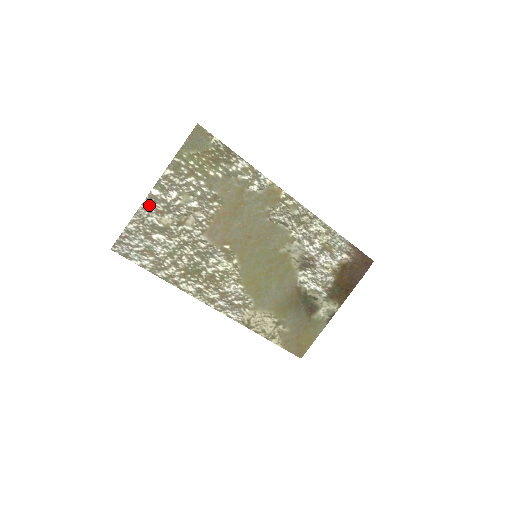
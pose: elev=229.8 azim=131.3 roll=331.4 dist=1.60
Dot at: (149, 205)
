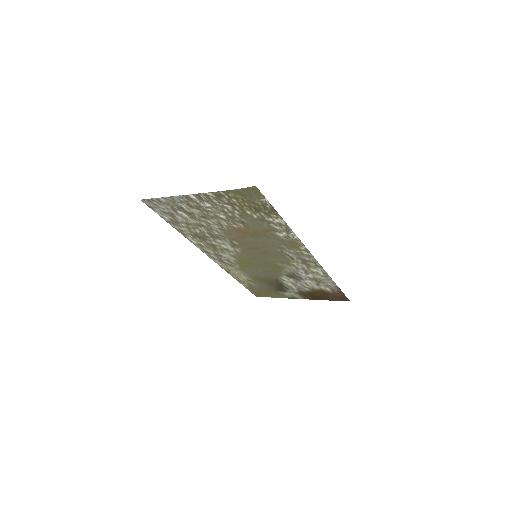
Dot at: (183, 199)
